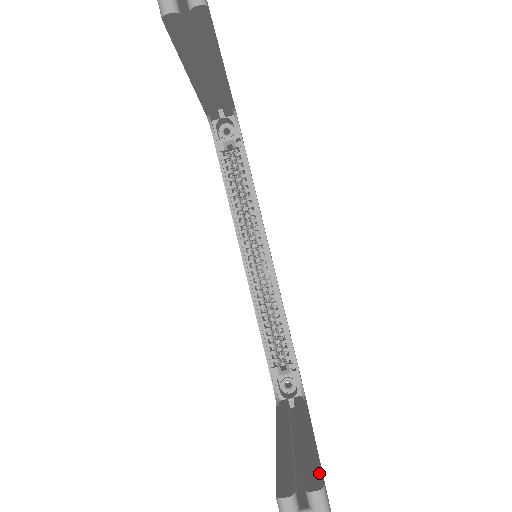
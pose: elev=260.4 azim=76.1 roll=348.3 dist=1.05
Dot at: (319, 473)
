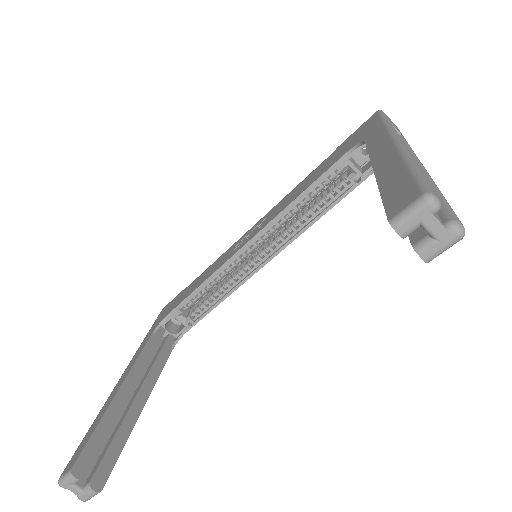
Dot at: (110, 471)
